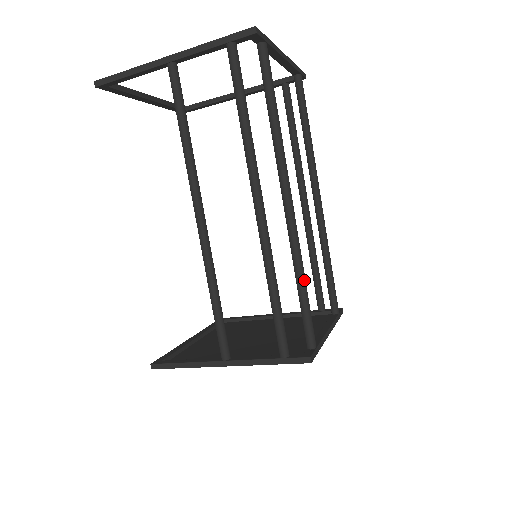
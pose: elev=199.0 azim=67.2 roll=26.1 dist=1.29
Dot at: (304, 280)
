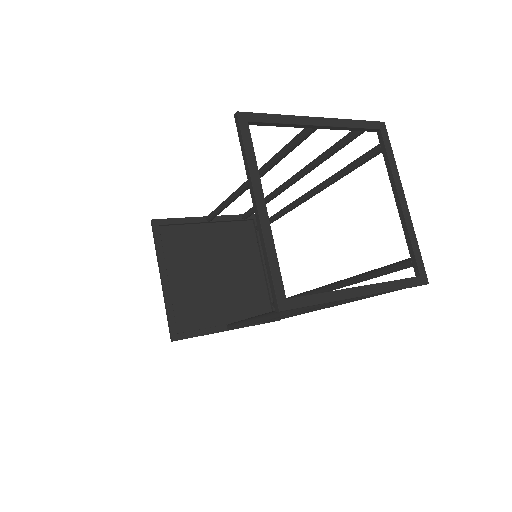
Dot at: occluded
